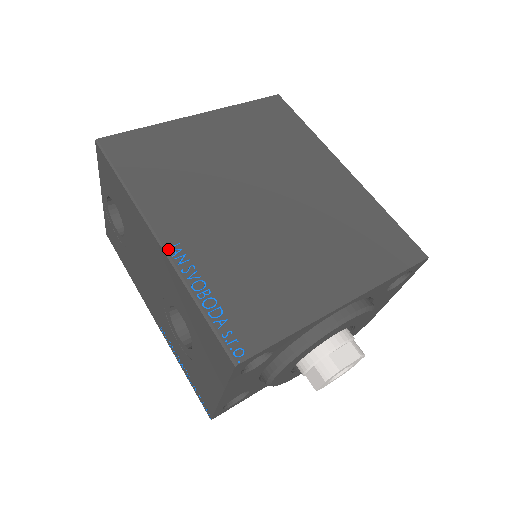
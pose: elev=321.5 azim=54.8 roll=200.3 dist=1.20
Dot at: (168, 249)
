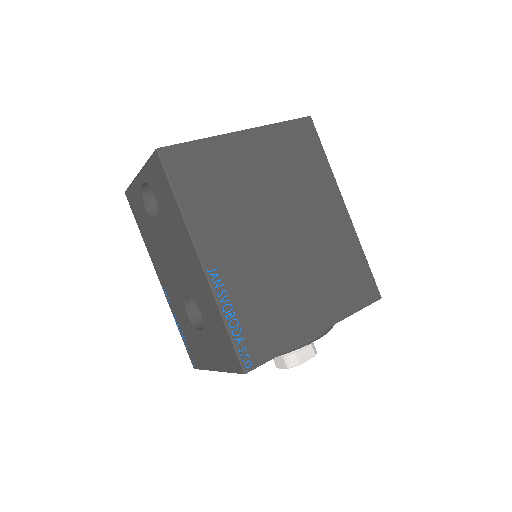
Dot at: (209, 273)
